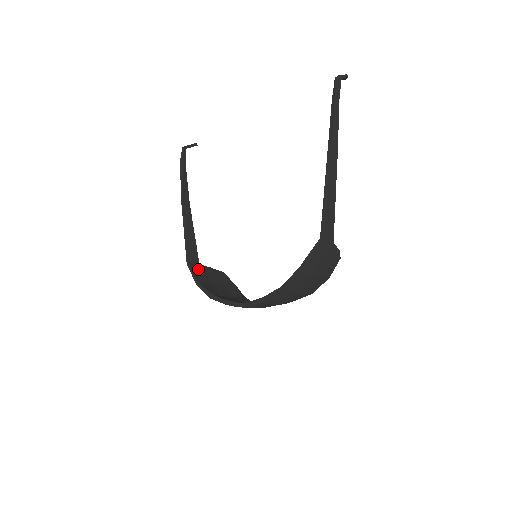
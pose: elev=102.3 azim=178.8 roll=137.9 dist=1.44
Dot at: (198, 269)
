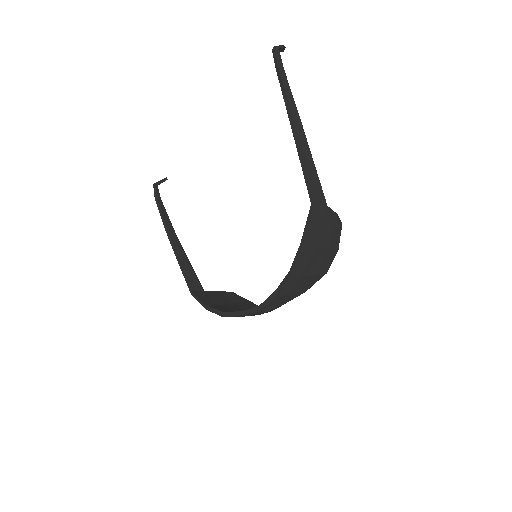
Dot at: (204, 295)
